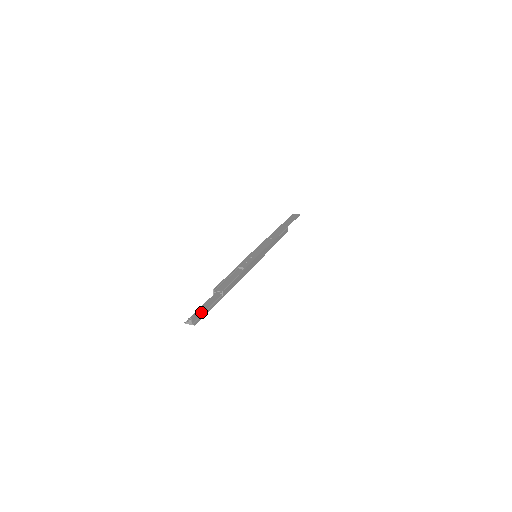
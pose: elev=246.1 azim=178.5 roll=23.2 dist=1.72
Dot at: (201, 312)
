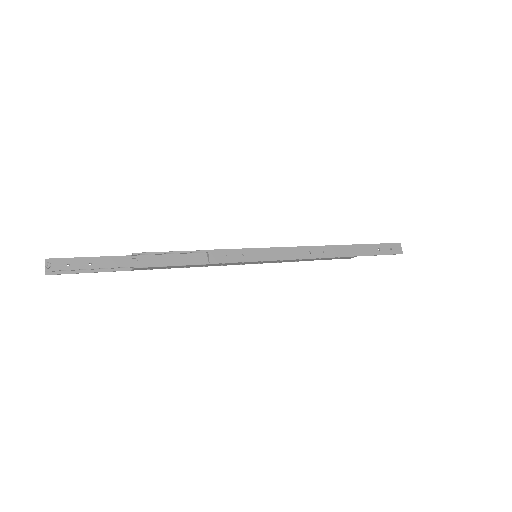
Dot at: (75, 267)
